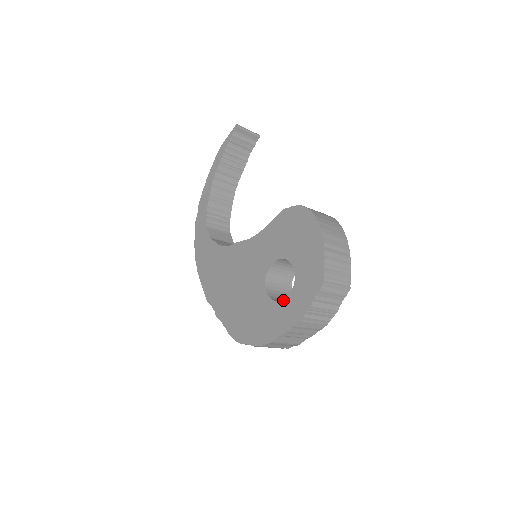
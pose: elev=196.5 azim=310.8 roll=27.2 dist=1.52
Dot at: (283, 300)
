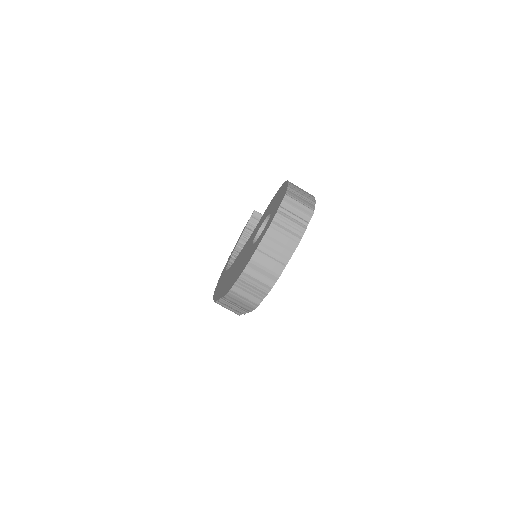
Dot at: (261, 233)
